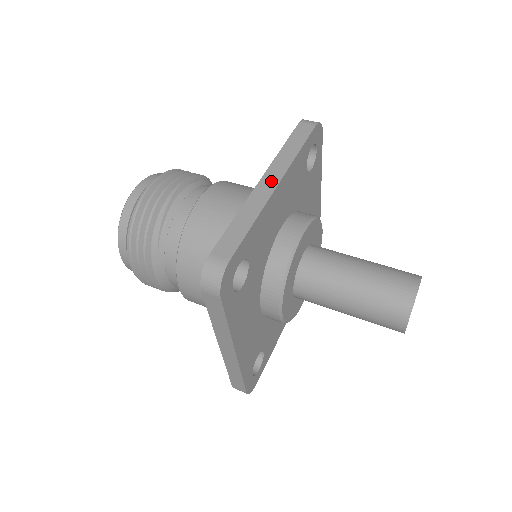
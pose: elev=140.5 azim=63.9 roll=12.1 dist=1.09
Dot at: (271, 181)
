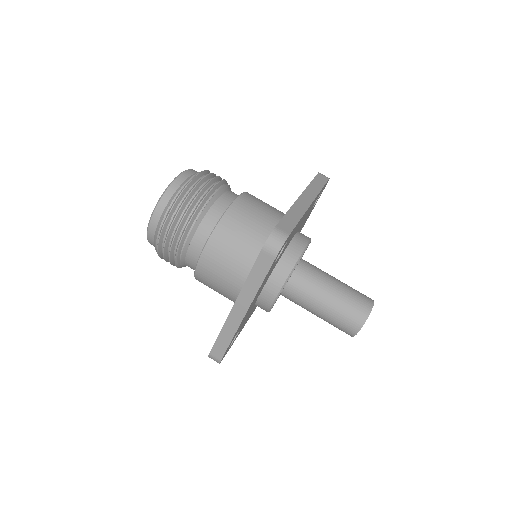
Dot at: (240, 311)
